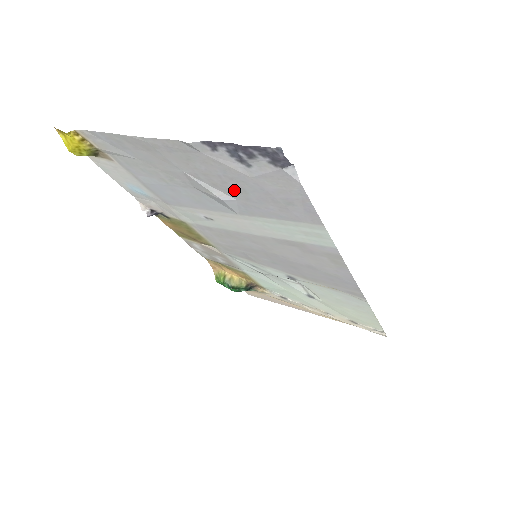
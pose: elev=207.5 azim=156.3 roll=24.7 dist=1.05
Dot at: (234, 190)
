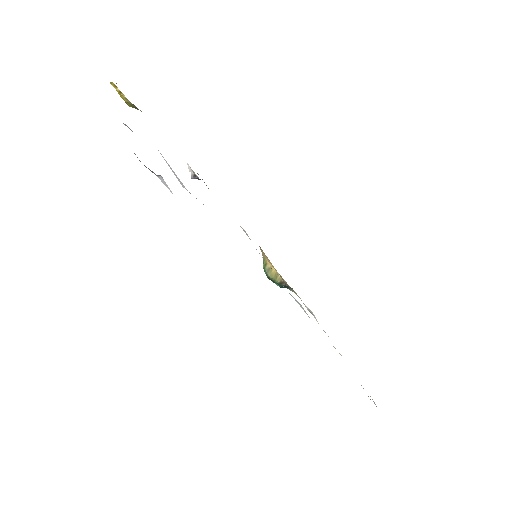
Dot at: occluded
